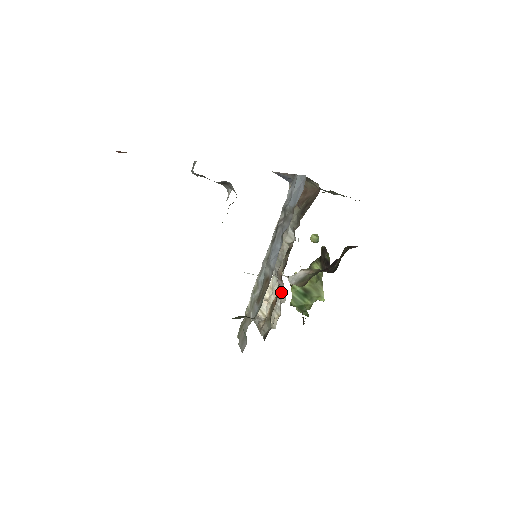
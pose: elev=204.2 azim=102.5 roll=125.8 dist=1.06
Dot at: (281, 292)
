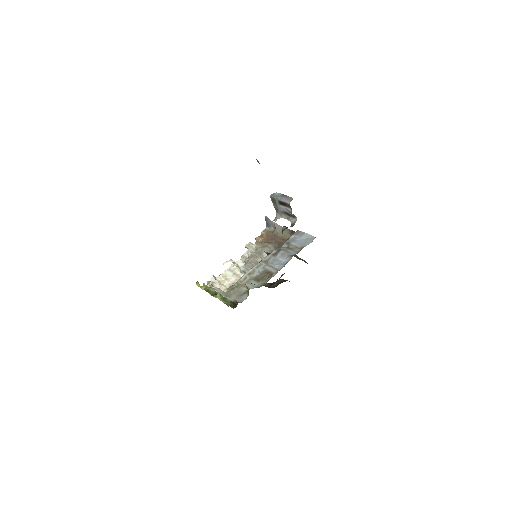
Dot at: occluded
